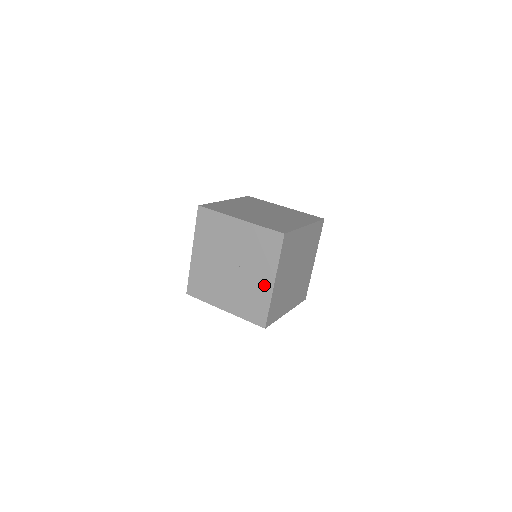
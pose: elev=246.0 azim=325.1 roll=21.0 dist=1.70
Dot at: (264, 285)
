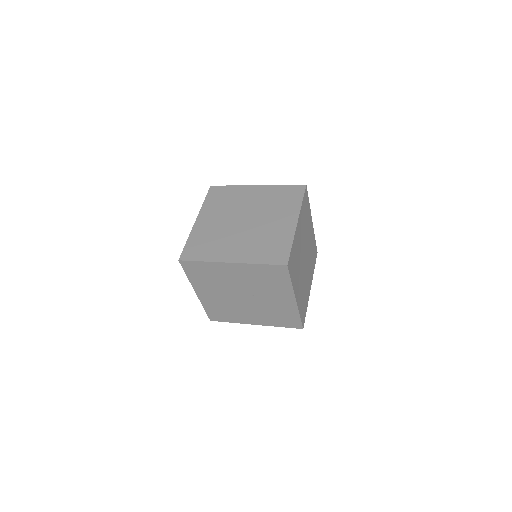
Dot at: (286, 303)
